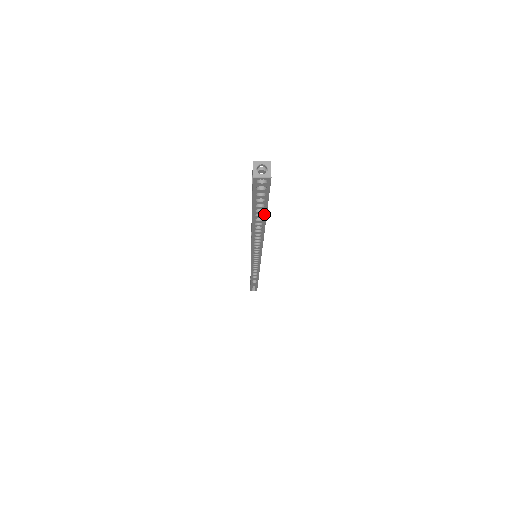
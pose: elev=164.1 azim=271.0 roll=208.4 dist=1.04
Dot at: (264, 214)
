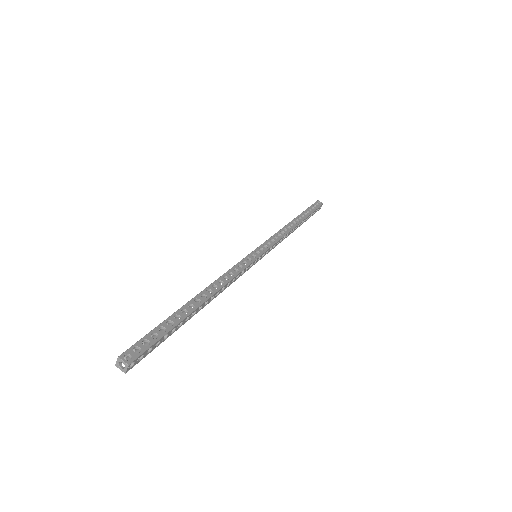
Dot at: (176, 328)
